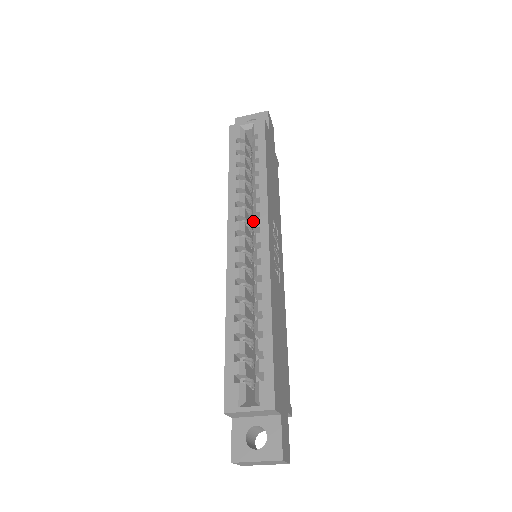
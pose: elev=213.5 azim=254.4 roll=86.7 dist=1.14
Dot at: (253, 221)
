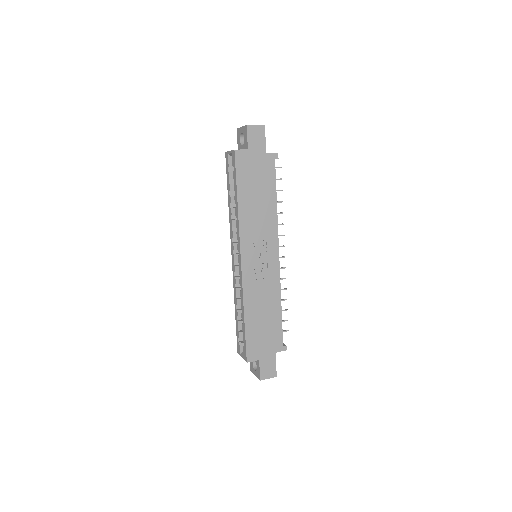
Dot at: occluded
